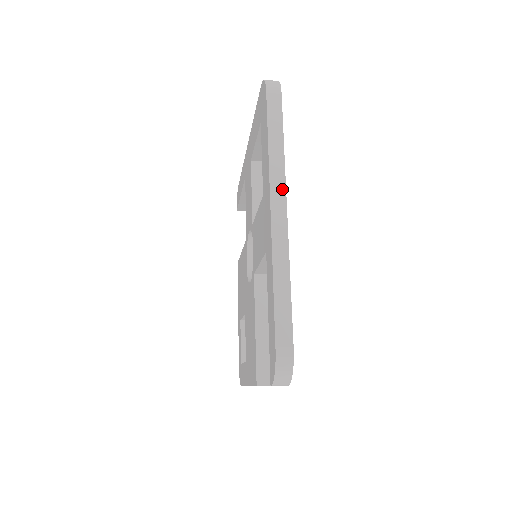
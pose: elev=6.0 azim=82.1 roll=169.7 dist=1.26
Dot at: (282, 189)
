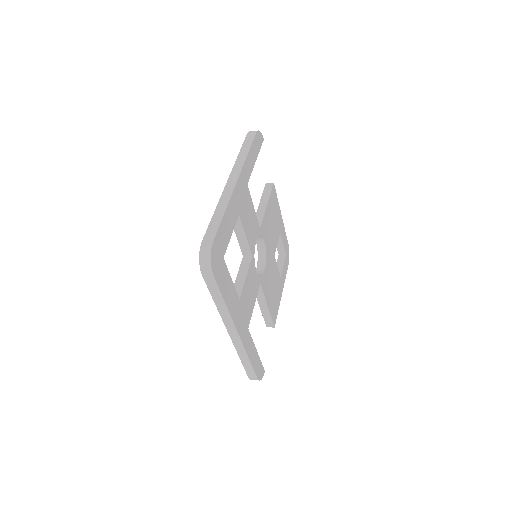
Dot at: (232, 325)
